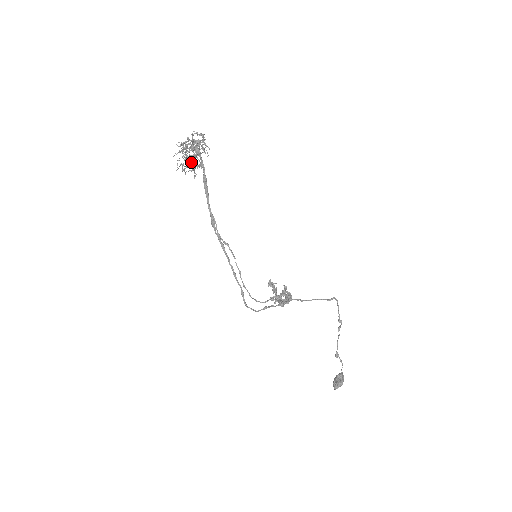
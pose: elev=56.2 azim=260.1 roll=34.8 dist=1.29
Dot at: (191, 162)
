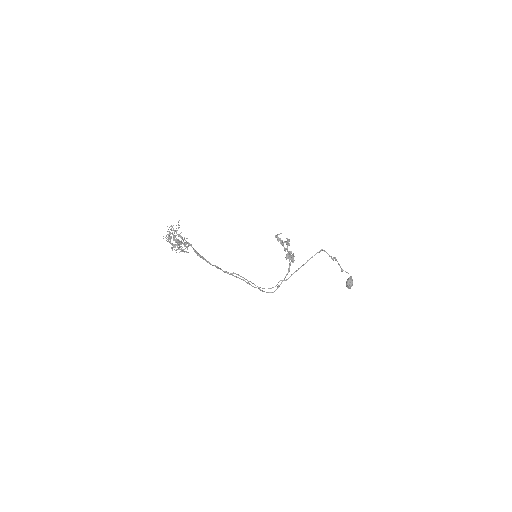
Dot at: occluded
